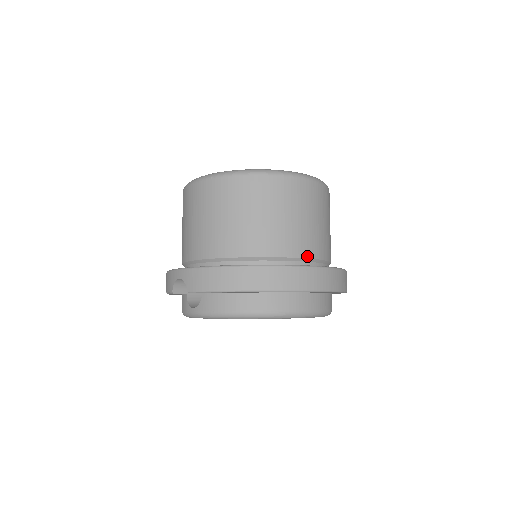
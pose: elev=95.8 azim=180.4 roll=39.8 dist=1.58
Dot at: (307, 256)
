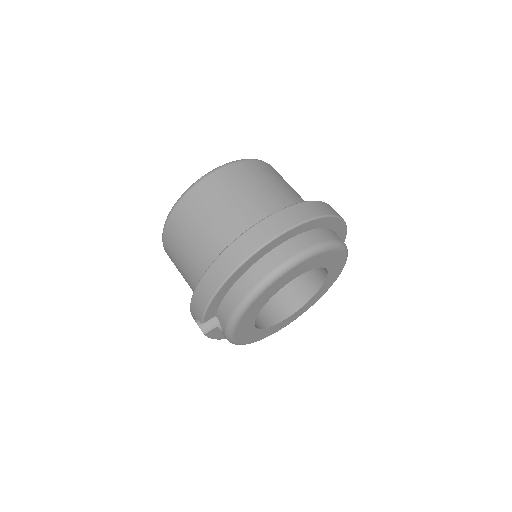
Dot at: (258, 220)
